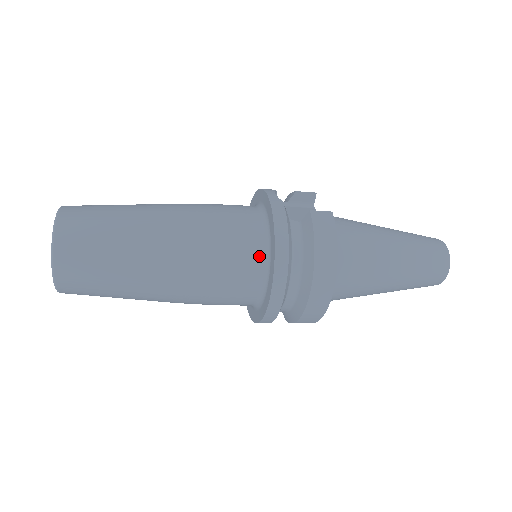
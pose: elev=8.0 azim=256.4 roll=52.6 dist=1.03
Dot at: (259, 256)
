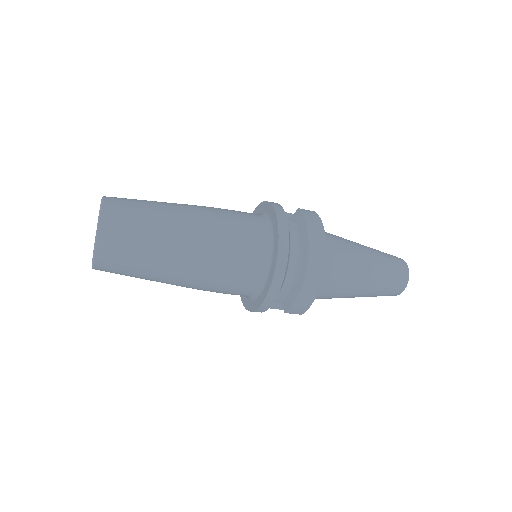
Dot at: (264, 233)
